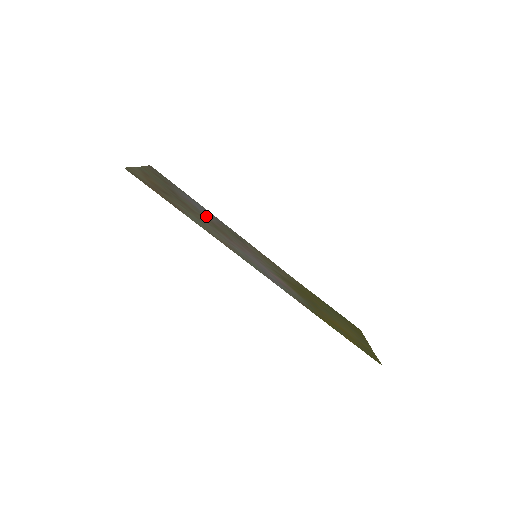
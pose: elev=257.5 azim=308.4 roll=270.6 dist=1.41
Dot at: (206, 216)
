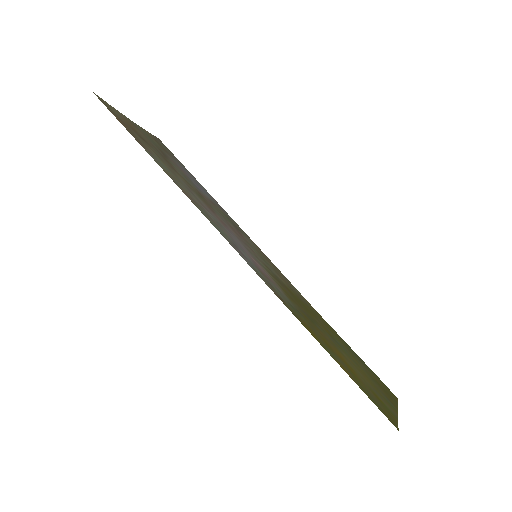
Dot at: (196, 187)
